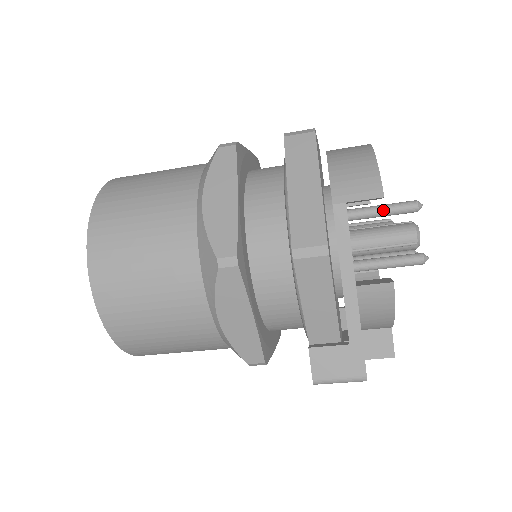
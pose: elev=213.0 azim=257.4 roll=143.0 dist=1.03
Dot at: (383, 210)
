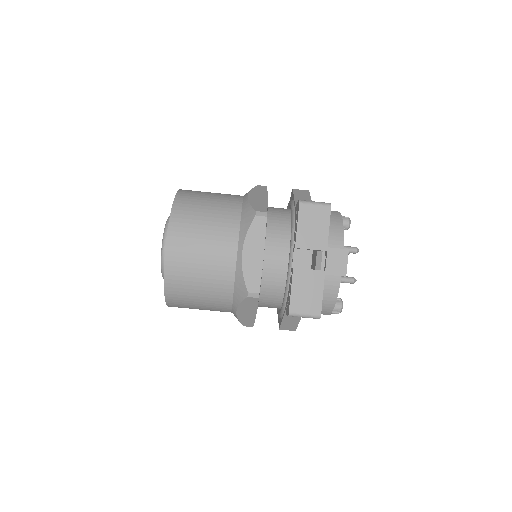
Dot at: occluded
